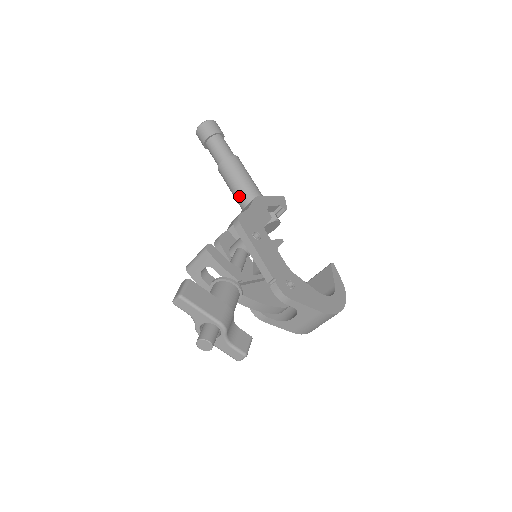
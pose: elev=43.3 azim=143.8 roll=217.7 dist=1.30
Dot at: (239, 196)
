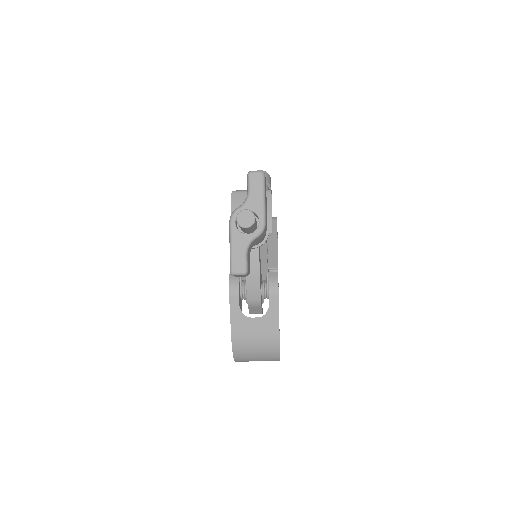
Dot at: occluded
